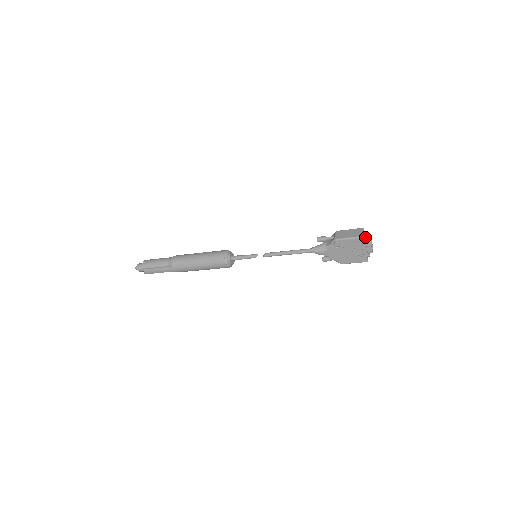
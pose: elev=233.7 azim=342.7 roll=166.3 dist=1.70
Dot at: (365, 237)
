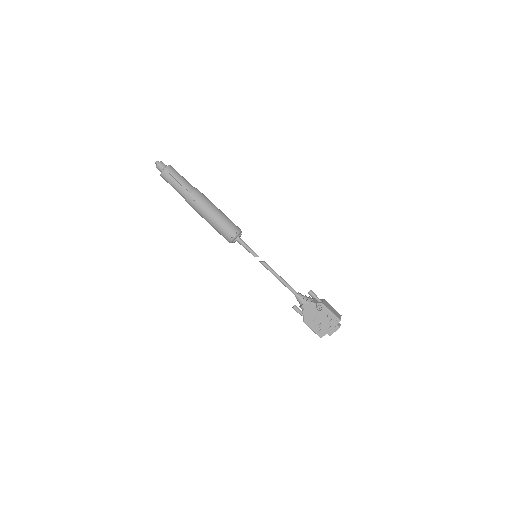
Dot at: occluded
